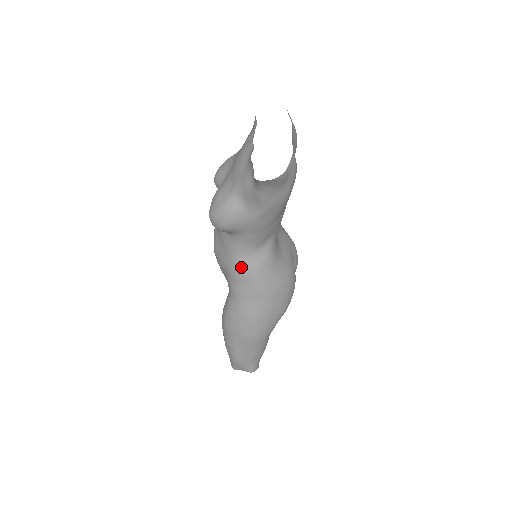
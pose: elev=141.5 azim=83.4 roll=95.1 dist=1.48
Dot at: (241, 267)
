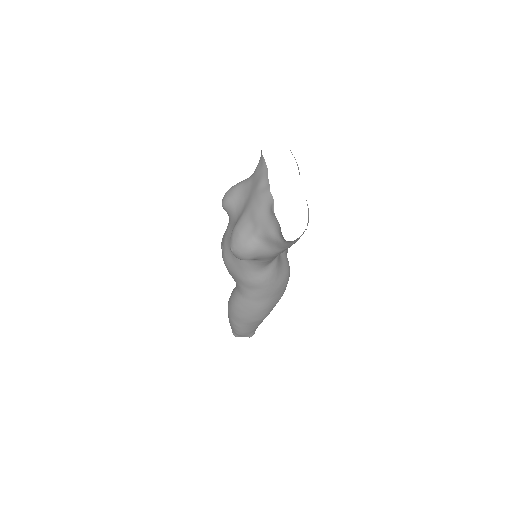
Dot at: (254, 279)
